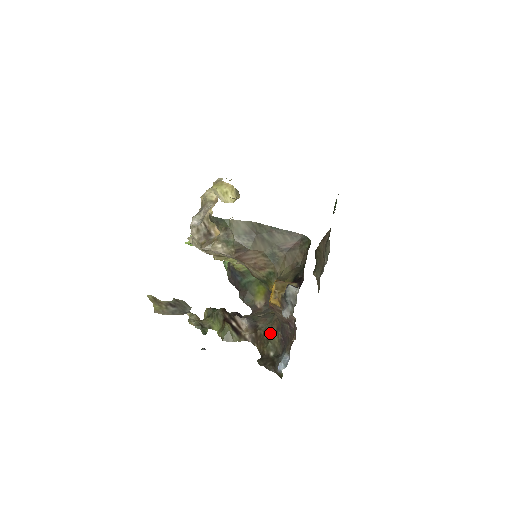
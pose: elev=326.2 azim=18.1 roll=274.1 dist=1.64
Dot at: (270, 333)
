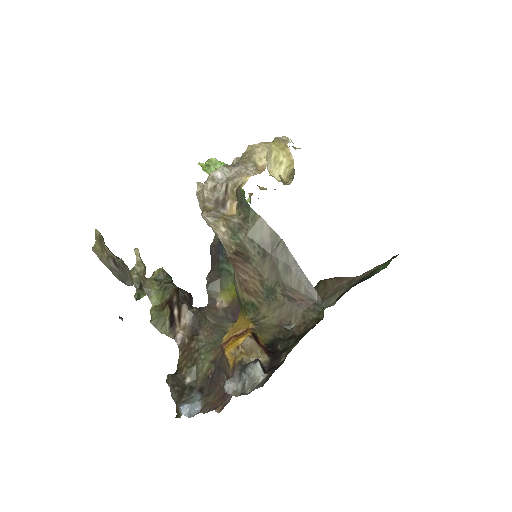
Dot at: (204, 356)
